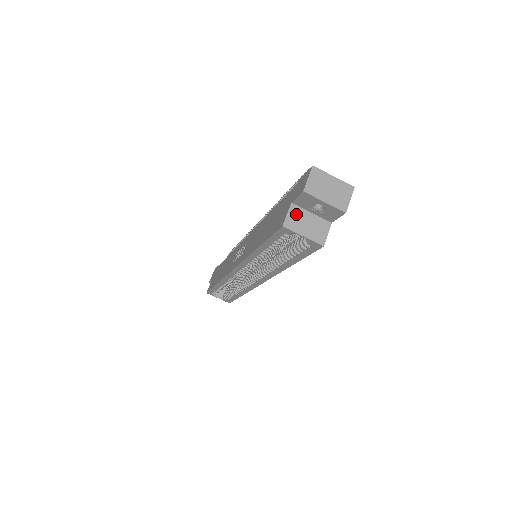
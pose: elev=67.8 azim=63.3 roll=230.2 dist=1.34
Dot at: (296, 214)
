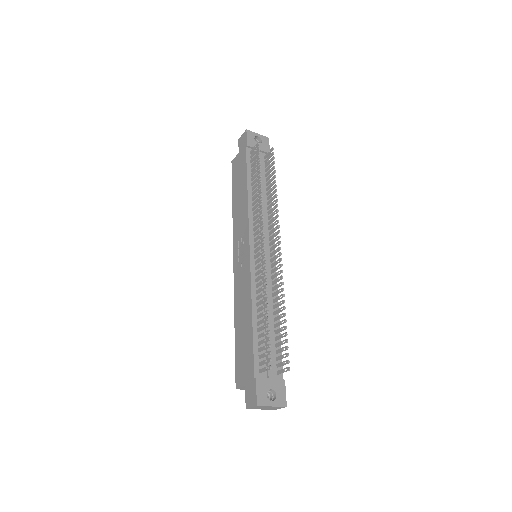
Dot at: occluded
